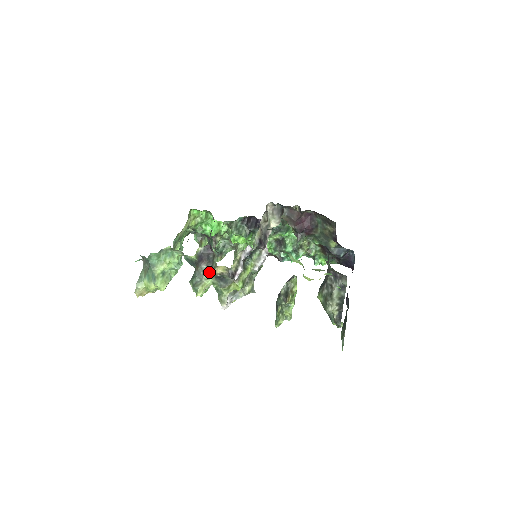
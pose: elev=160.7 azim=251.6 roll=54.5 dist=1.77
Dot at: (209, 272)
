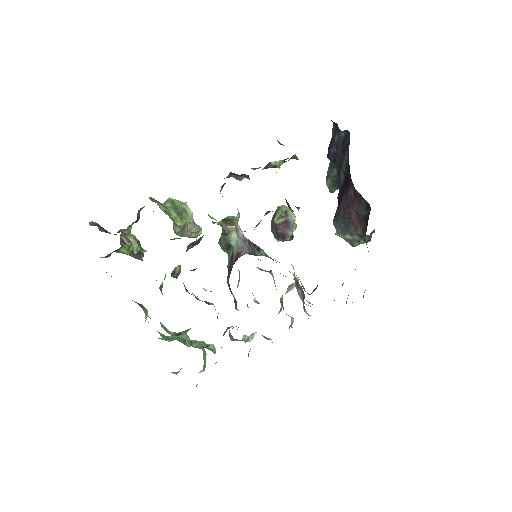
Dot at: occluded
